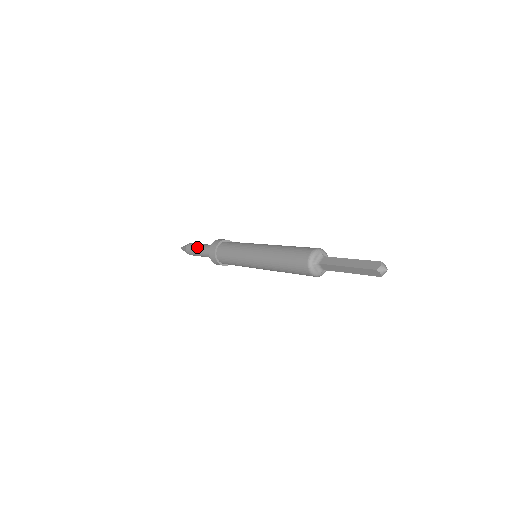
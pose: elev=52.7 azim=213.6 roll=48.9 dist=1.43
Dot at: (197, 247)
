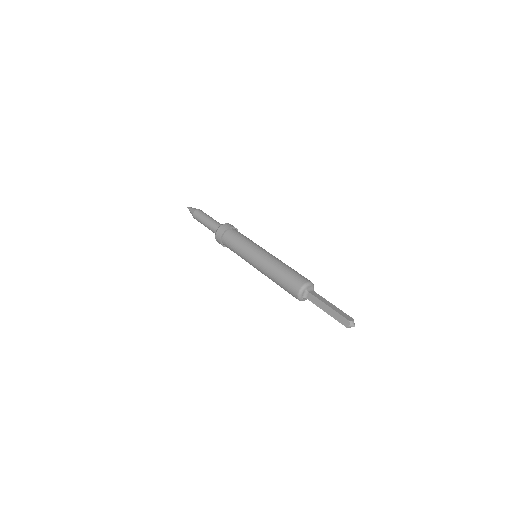
Dot at: (208, 216)
